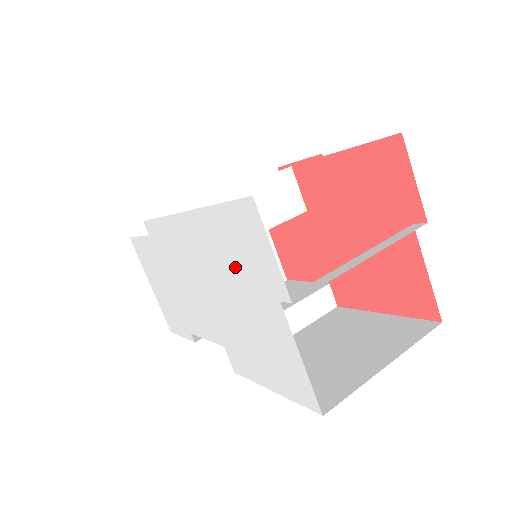
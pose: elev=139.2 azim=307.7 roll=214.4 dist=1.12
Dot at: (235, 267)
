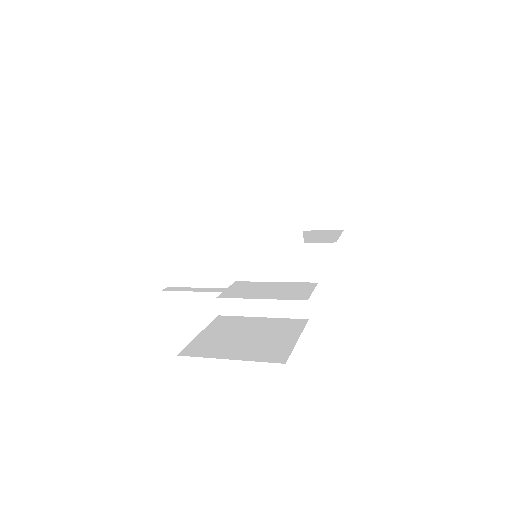
Dot at: occluded
